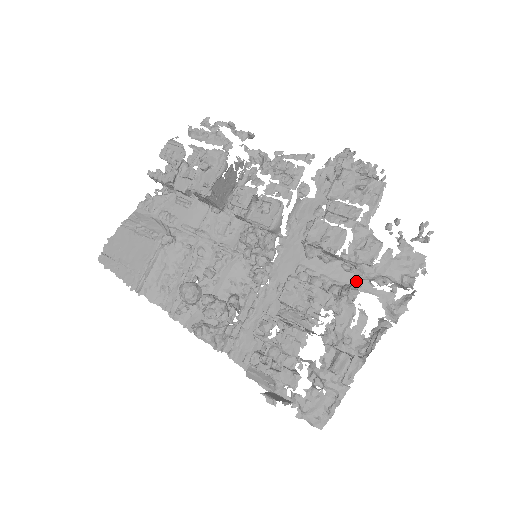
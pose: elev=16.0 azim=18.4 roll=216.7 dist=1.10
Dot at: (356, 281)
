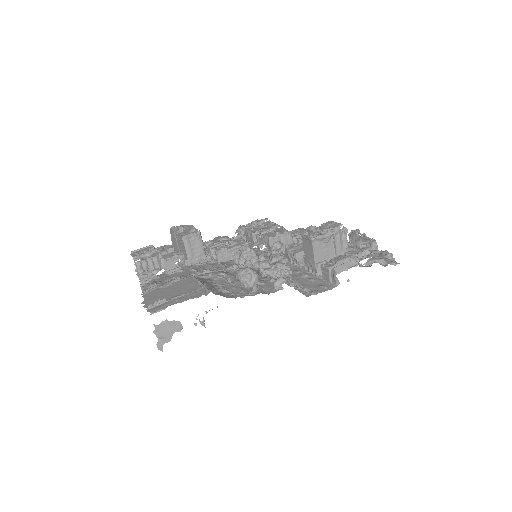
Dot at: occluded
